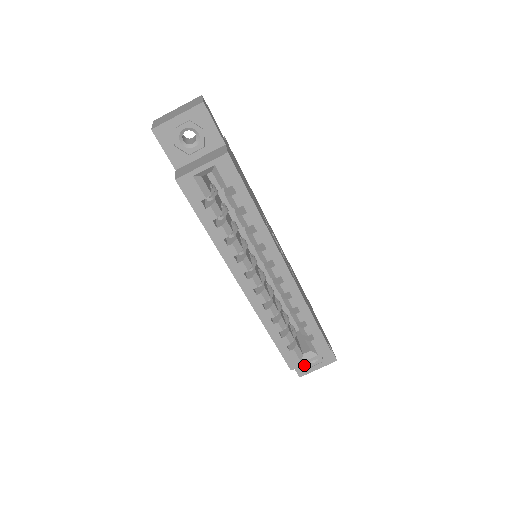
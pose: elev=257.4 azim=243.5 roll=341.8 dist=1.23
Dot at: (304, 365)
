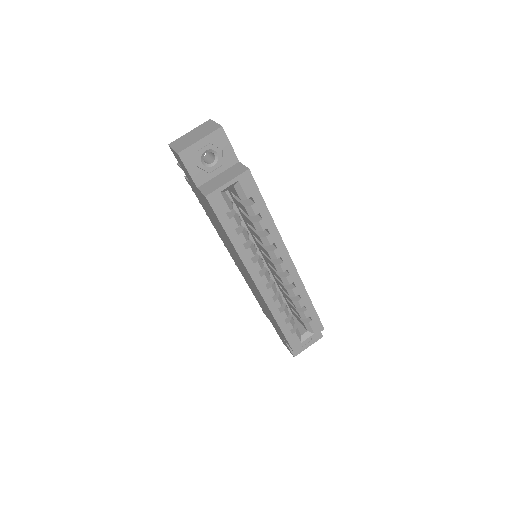
Dot at: occluded
